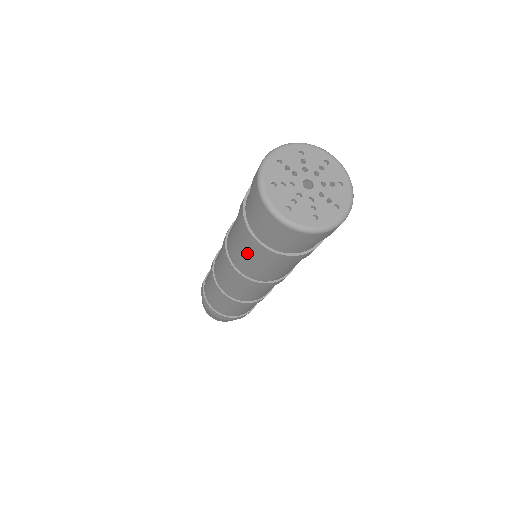
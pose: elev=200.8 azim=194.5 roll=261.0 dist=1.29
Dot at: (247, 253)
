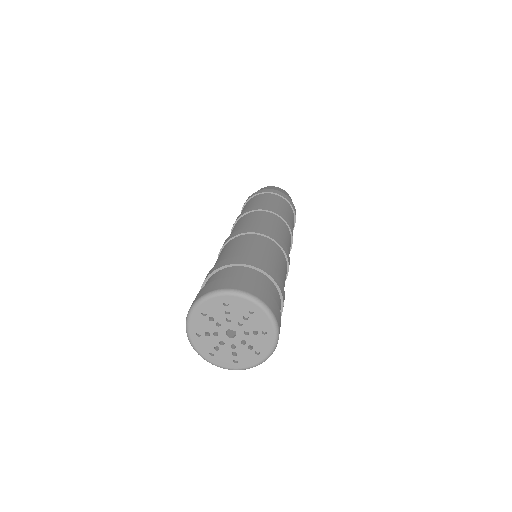
Dot at: occluded
